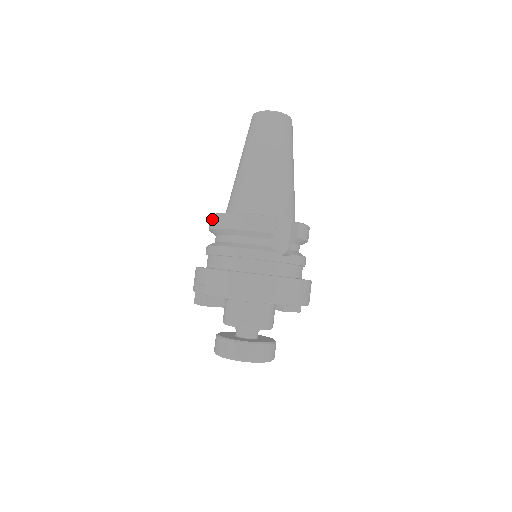
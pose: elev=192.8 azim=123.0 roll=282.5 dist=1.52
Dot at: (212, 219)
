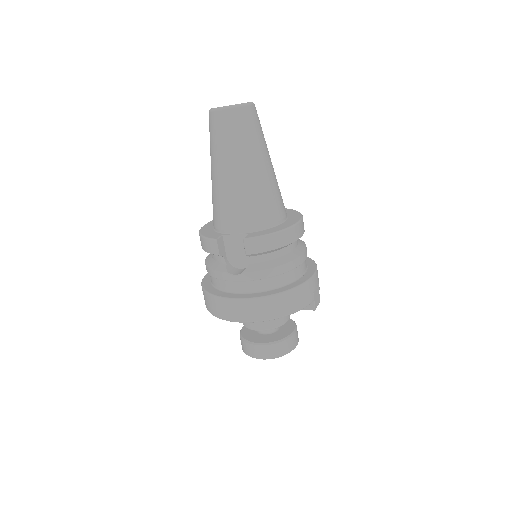
Dot at: occluded
